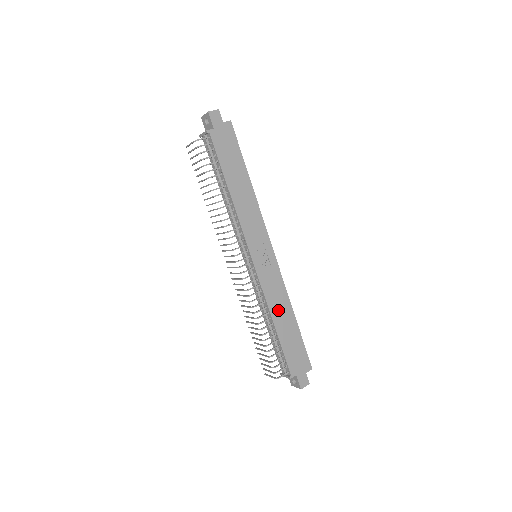
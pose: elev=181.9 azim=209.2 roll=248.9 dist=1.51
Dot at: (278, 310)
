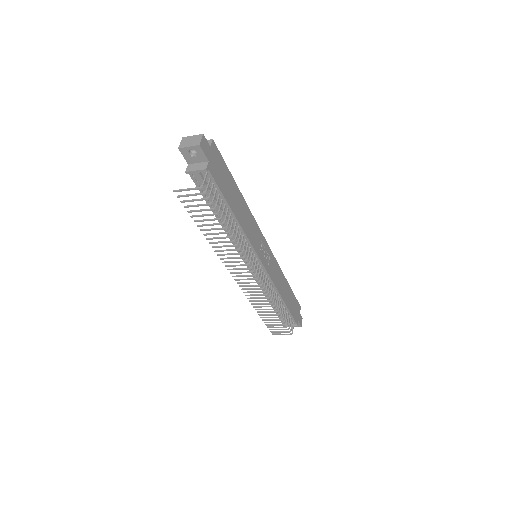
Dot at: (281, 287)
